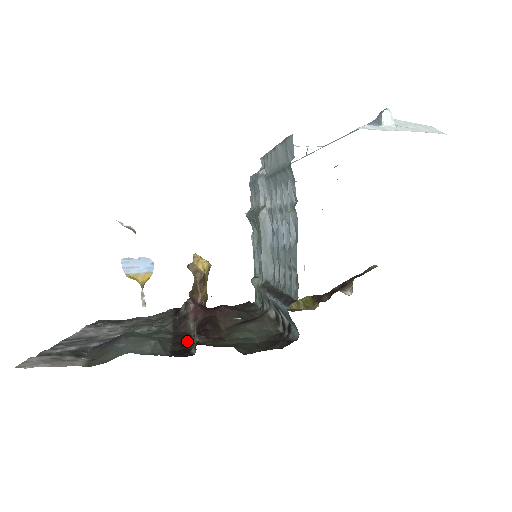
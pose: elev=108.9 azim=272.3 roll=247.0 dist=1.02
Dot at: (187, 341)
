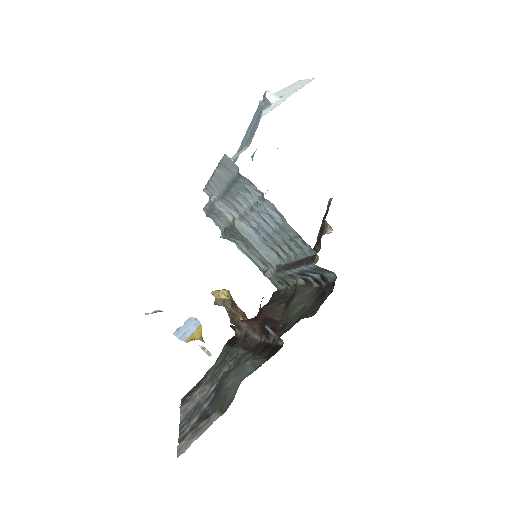
Dot at: (266, 346)
